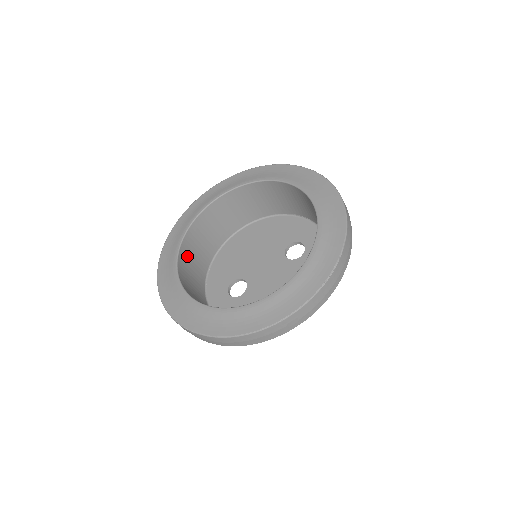
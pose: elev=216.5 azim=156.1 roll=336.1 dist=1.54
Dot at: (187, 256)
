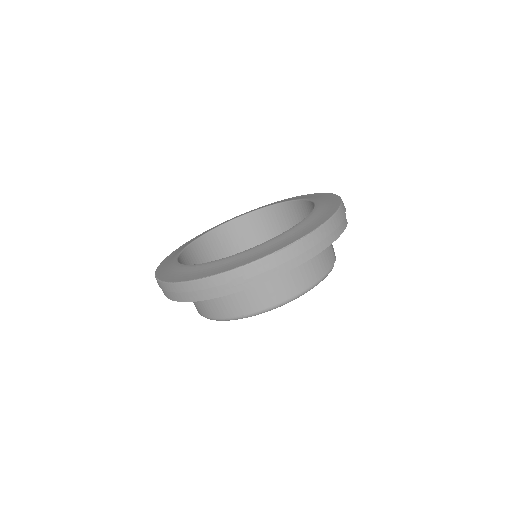
Dot at: (204, 250)
